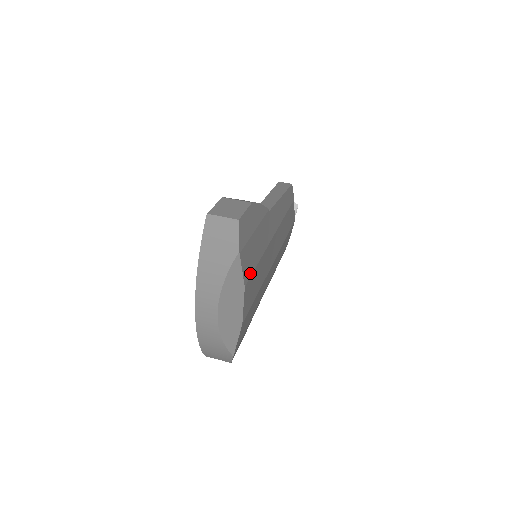
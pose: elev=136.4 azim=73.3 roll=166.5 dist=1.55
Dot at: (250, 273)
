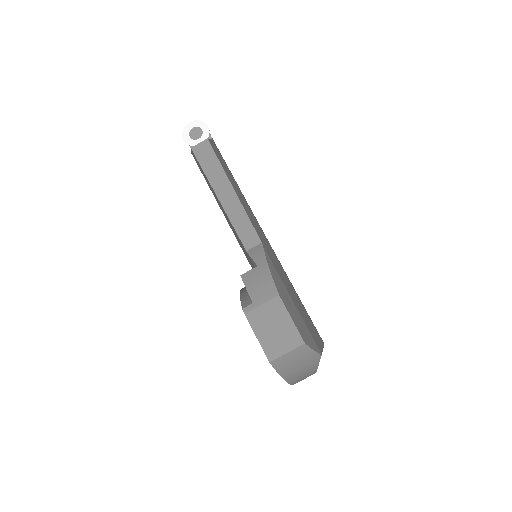
Dot at: (312, 325)
